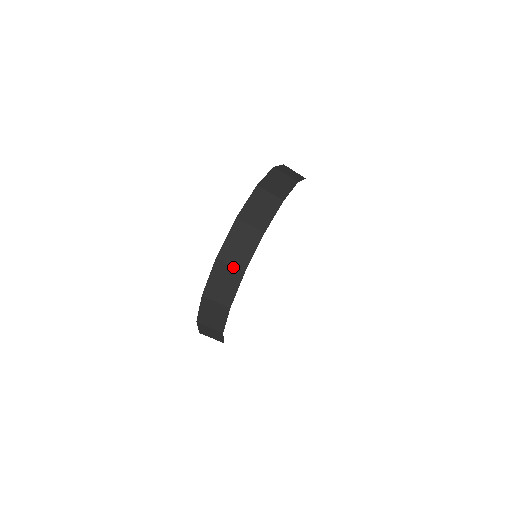
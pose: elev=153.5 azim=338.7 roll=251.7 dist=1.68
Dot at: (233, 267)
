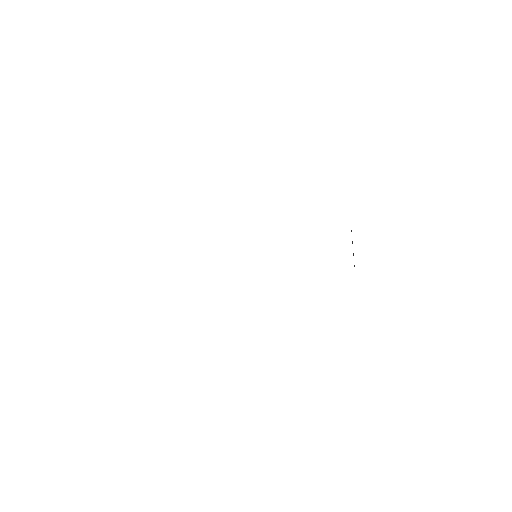
Dot at: occluded
